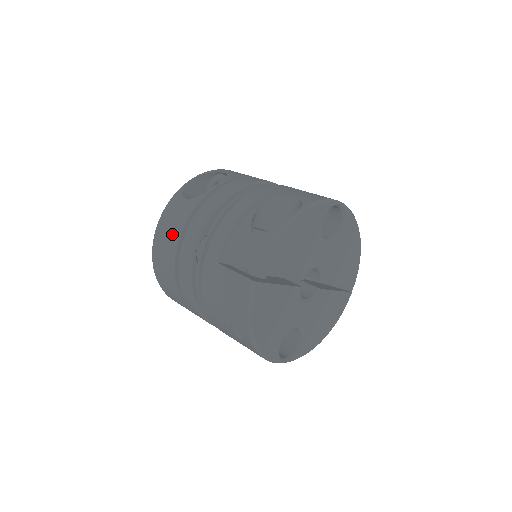
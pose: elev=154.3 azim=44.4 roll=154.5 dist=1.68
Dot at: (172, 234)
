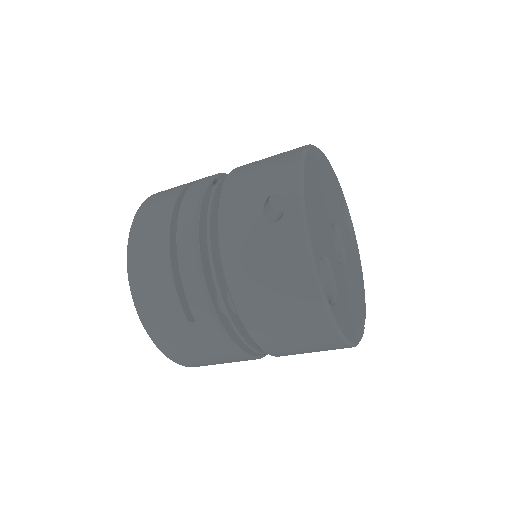
Dot at: (178, 186)
